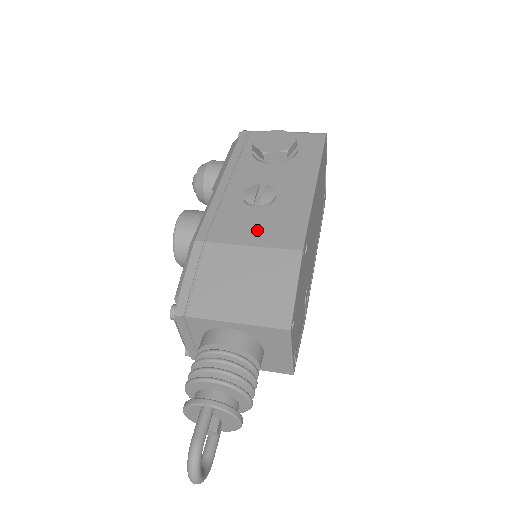
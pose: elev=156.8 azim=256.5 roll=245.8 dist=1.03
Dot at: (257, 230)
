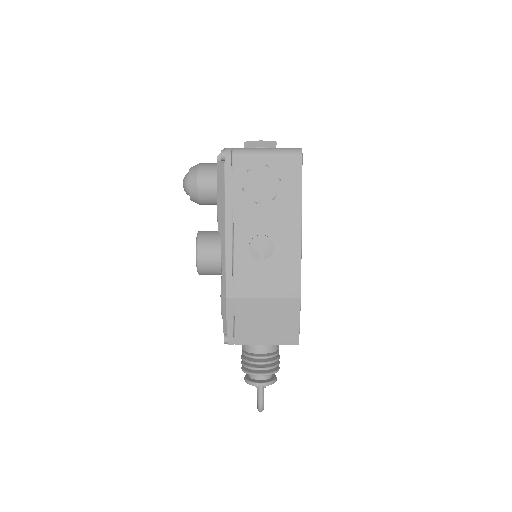
Dot at: (267, 283)
